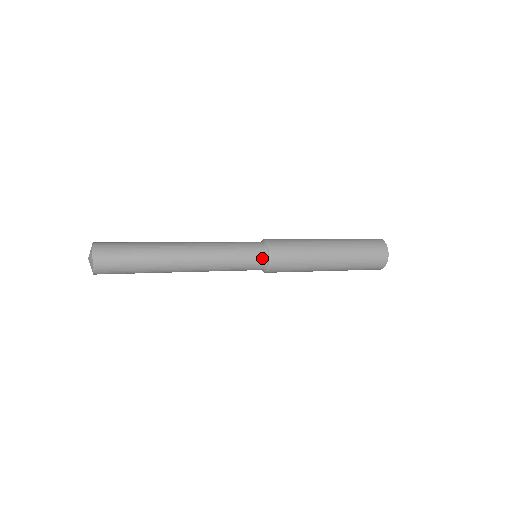
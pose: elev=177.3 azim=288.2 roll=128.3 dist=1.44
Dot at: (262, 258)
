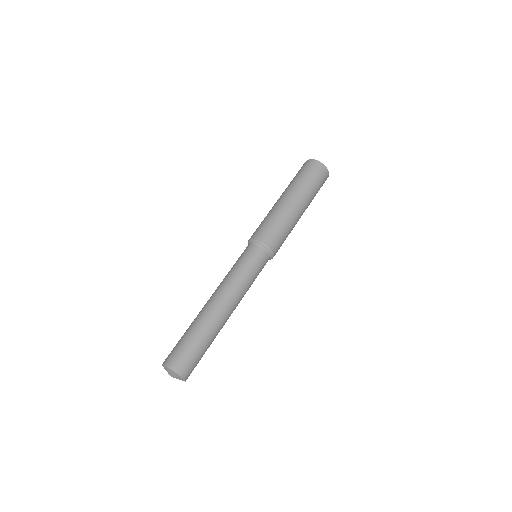
Dot at: occluded
